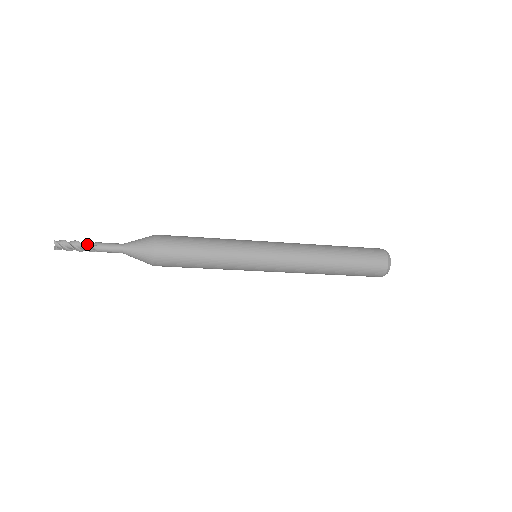
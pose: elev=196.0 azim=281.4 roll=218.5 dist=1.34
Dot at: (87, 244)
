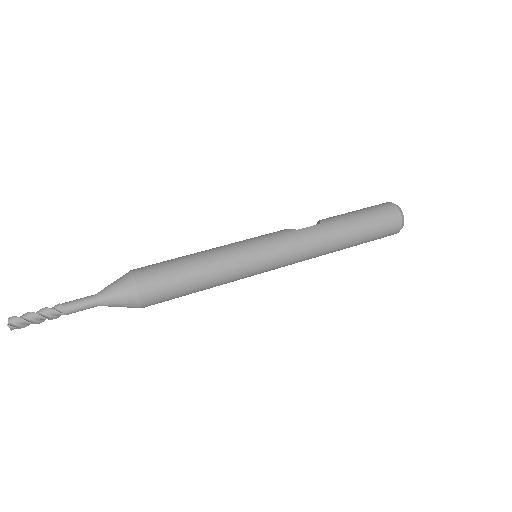
Dot at: (51, 313)
